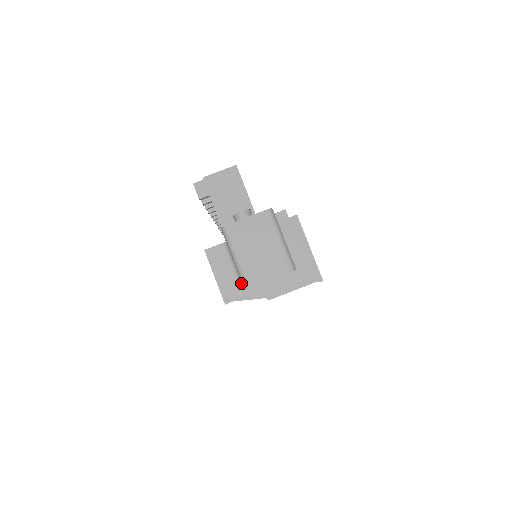
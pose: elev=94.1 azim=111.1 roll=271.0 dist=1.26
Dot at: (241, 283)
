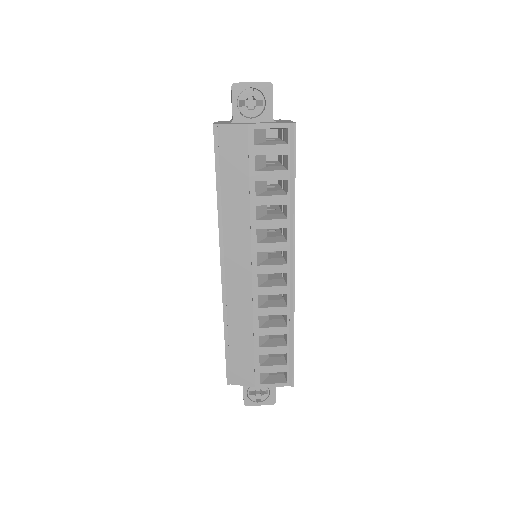
Dot at: (231, 121)
